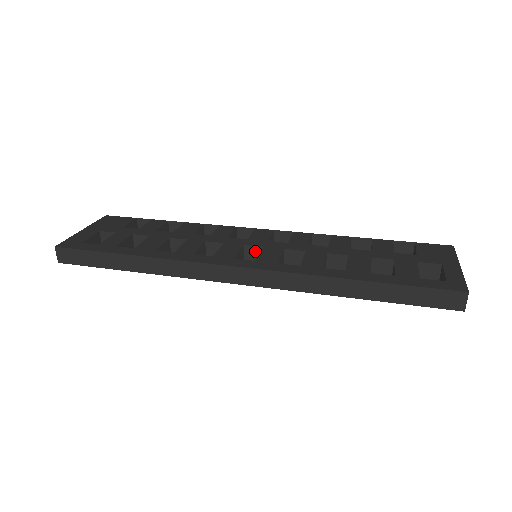
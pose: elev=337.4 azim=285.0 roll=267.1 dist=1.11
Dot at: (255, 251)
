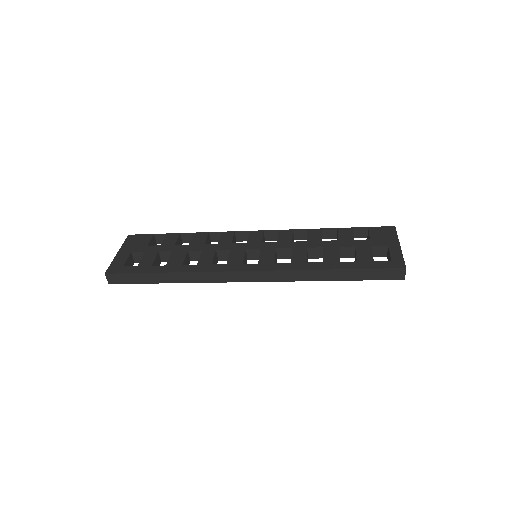
Dot at: (255, 252)
